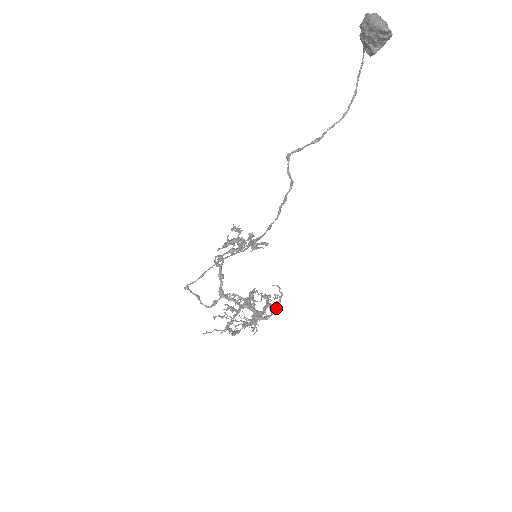
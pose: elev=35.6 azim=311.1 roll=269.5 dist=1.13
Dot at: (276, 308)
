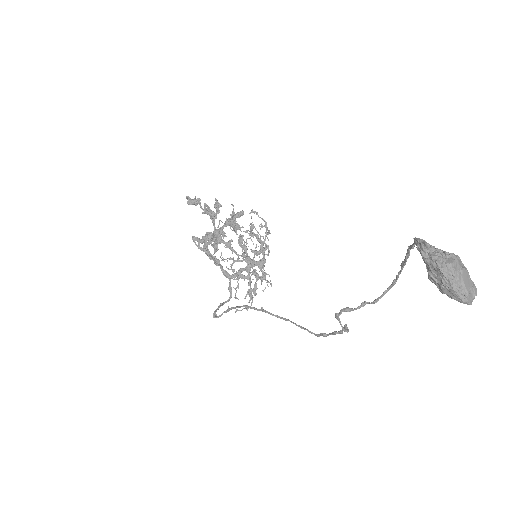
Dot at: occluded
